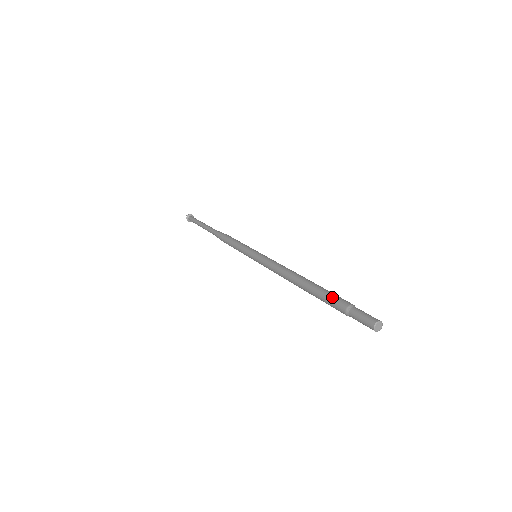
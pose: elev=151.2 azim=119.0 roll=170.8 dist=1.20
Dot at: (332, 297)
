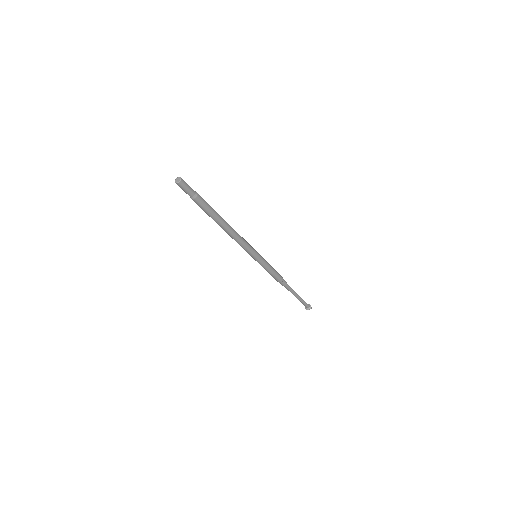
Dot at: occluded
